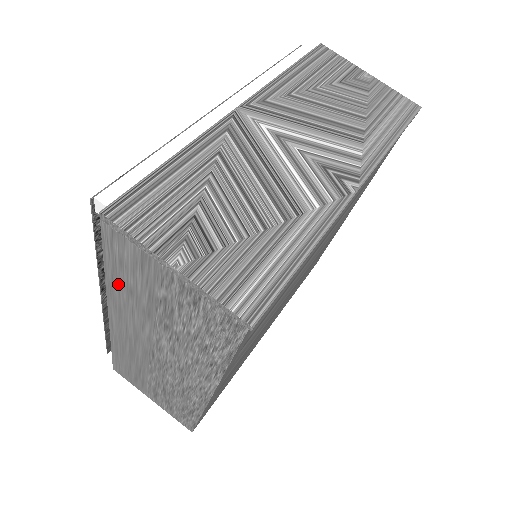
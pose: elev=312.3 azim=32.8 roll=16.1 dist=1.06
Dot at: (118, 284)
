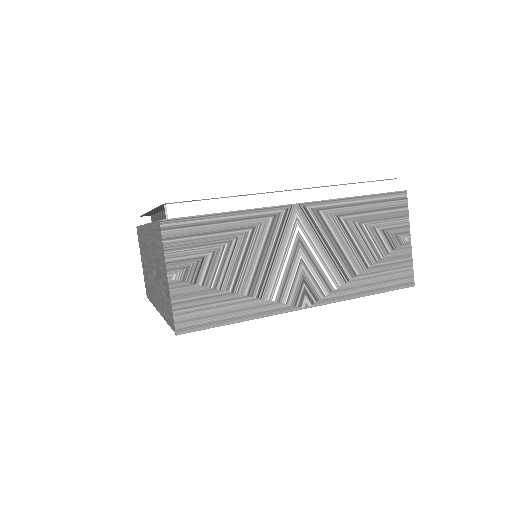
Dot at: (153, 234)
